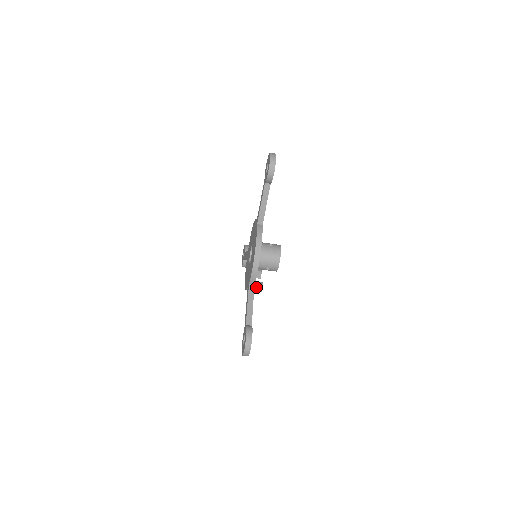
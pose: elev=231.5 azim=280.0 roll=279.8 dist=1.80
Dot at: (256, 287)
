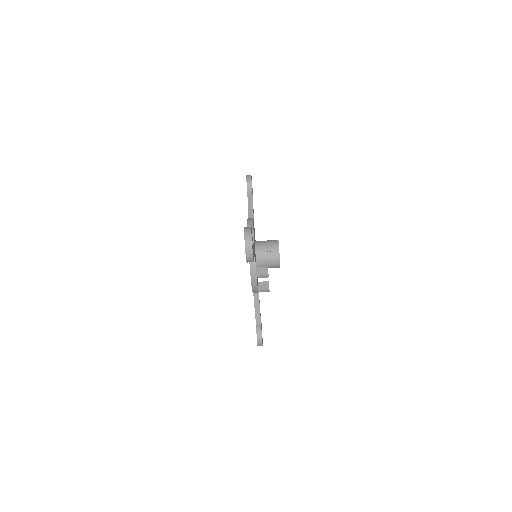
Dot at: (261, 271)
